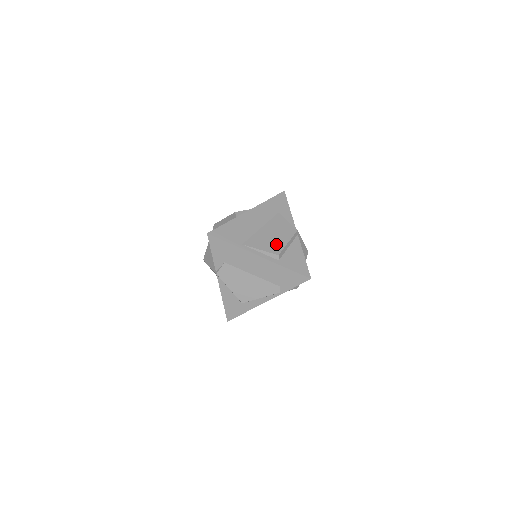
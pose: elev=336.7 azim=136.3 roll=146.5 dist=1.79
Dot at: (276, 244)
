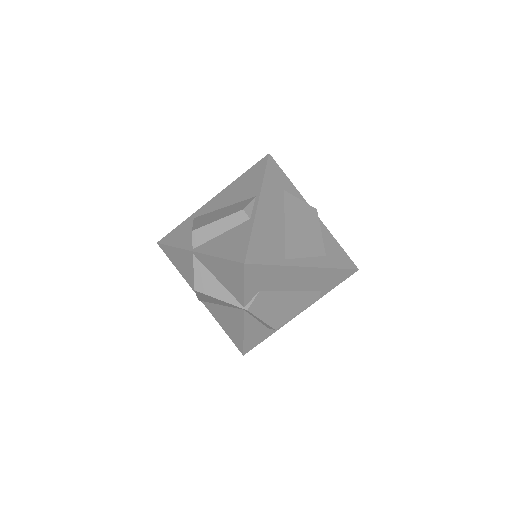
Dot at: (314, 240)
